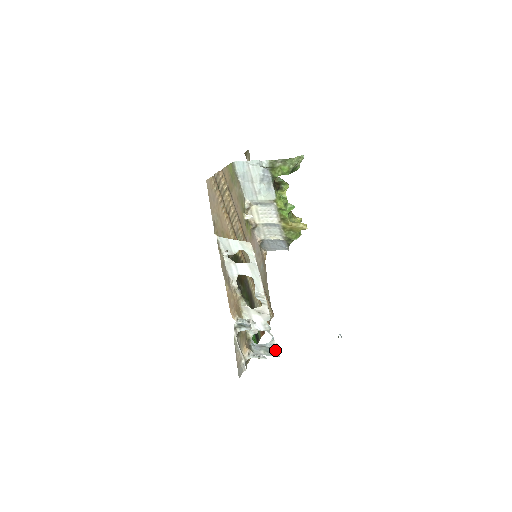
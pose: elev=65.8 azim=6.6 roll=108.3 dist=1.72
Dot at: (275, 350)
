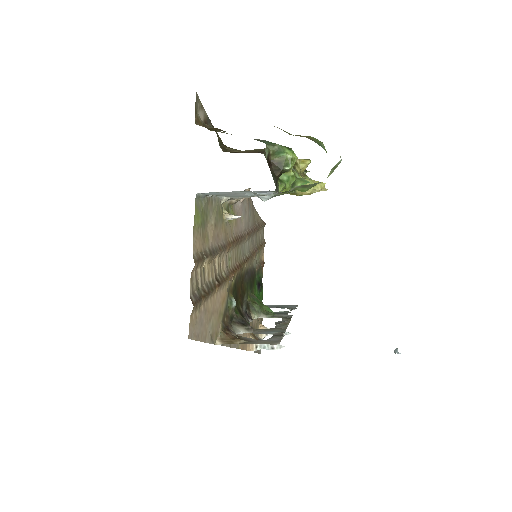
Dot at: (292, 307)
